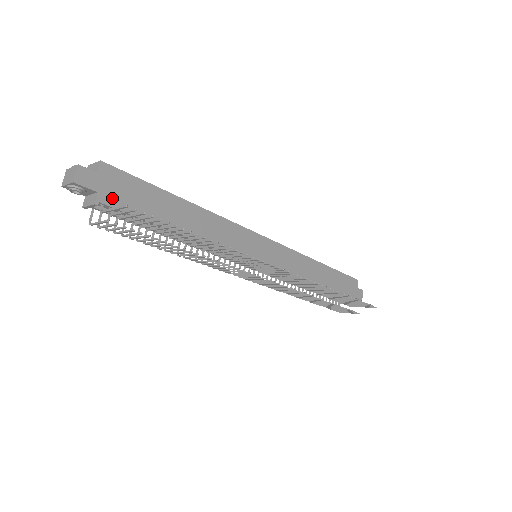
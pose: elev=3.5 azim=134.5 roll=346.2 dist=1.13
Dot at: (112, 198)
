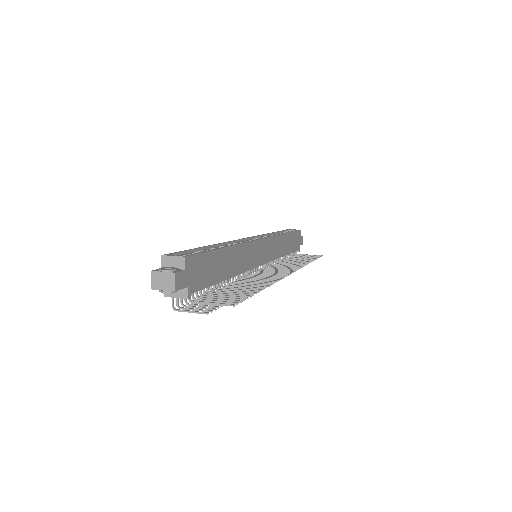
Dot at: (195, 284)
